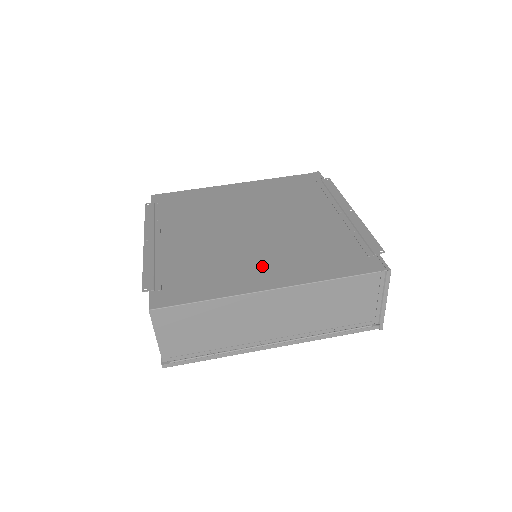
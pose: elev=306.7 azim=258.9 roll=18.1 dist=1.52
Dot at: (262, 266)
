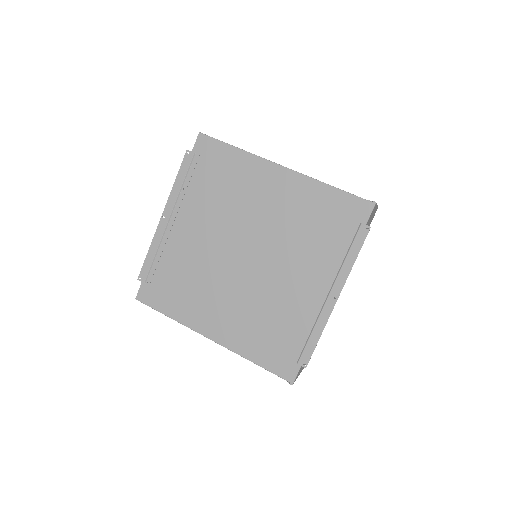
Dot at: (219, 312)
